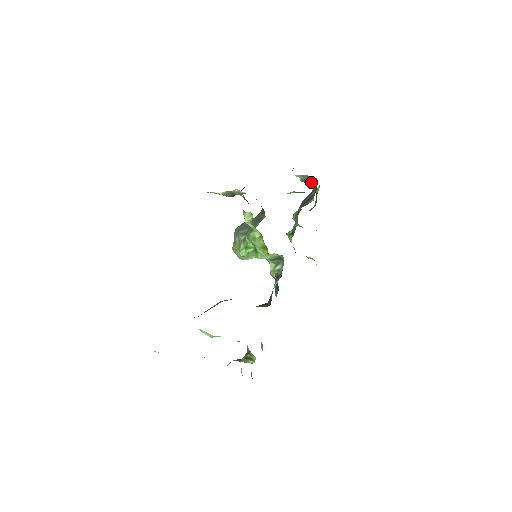
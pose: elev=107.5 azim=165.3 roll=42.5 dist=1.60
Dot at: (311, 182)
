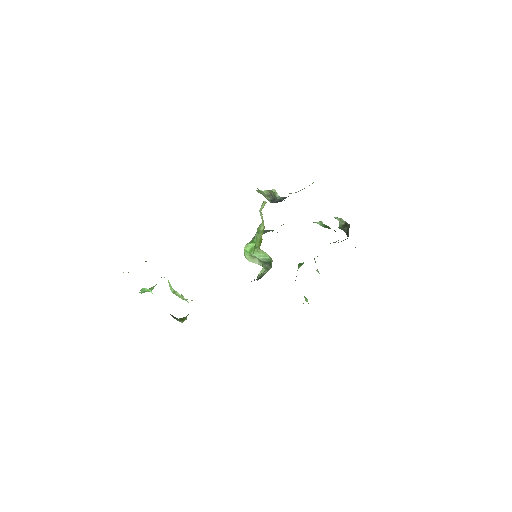
Dot at: (346, 231)
